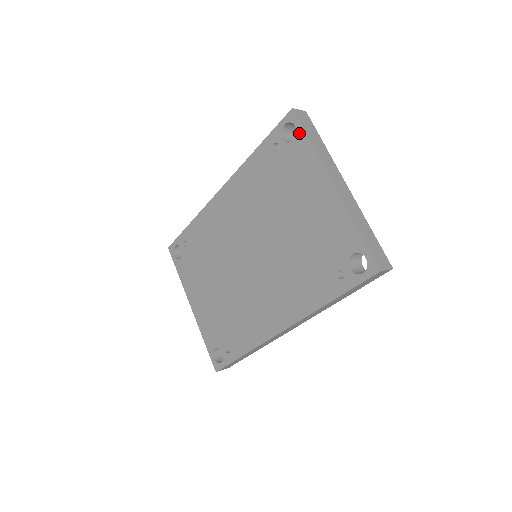
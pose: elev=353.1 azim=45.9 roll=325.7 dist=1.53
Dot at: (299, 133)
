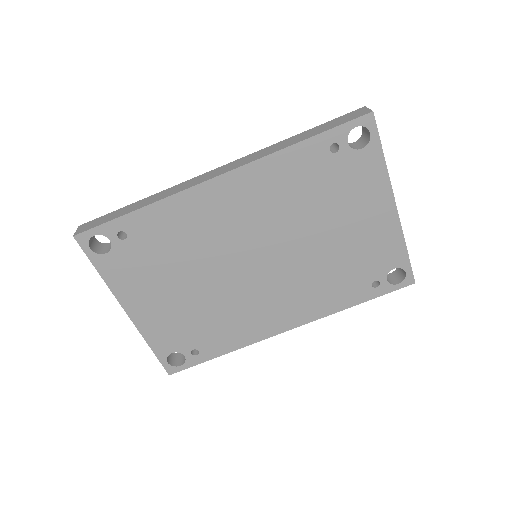
Dot at: (374, 144)
